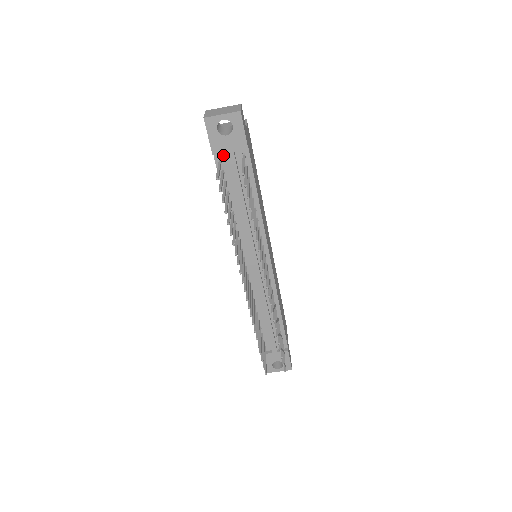
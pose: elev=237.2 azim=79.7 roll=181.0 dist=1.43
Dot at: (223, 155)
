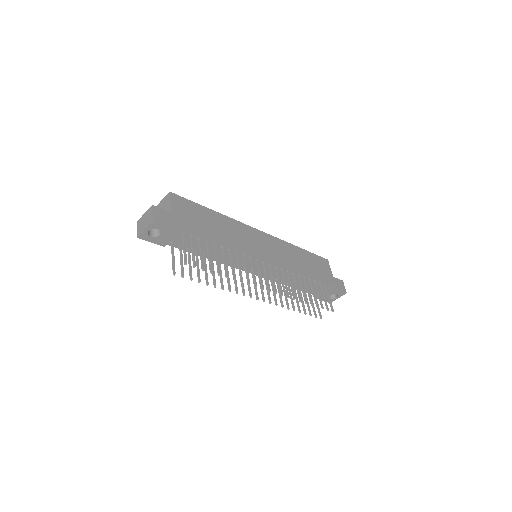
Dot at: occluded
